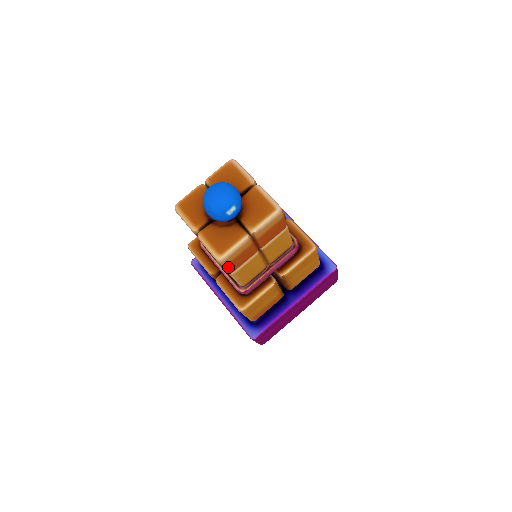
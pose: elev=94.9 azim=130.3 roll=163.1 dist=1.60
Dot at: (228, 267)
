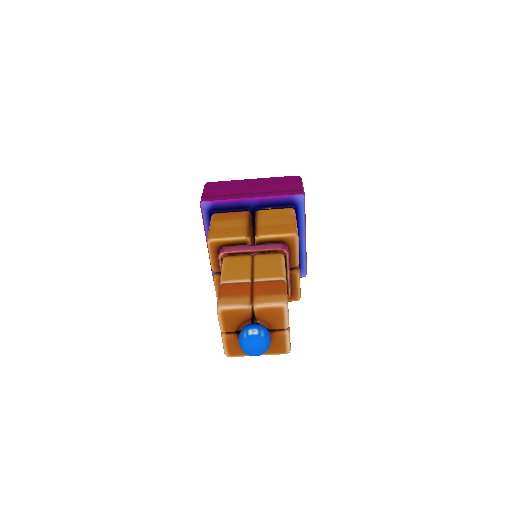
Dot at: occluded
